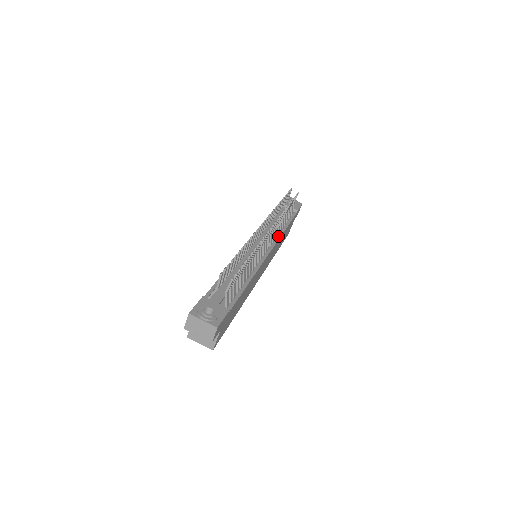
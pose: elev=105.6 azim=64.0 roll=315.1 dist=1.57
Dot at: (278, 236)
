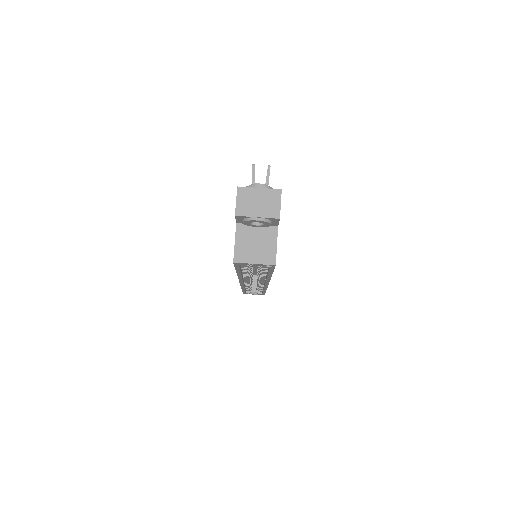
Dot at: occluded
